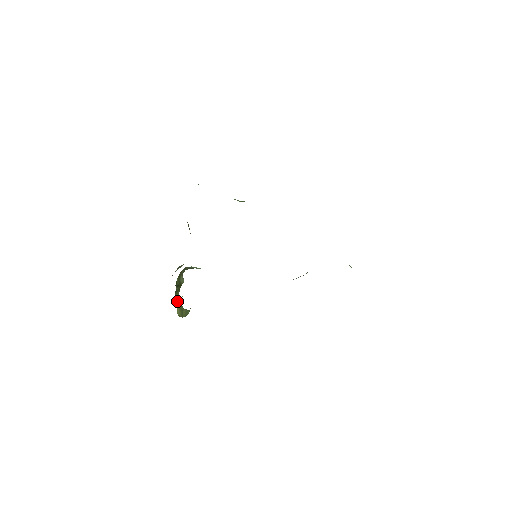
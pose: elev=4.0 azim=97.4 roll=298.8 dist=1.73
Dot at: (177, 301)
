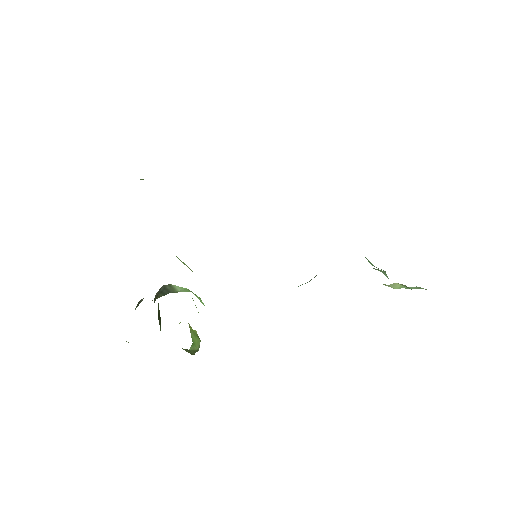
Dot at: occluded
